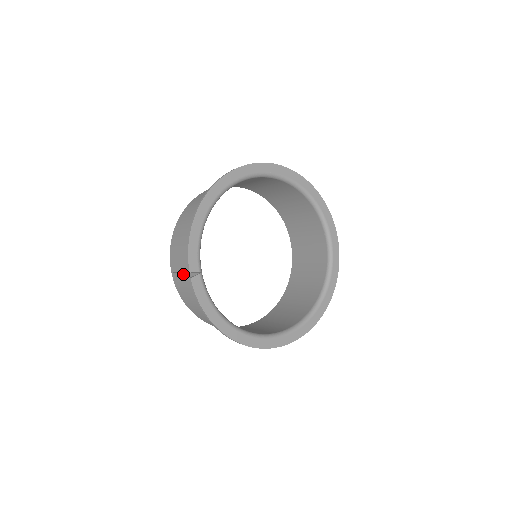
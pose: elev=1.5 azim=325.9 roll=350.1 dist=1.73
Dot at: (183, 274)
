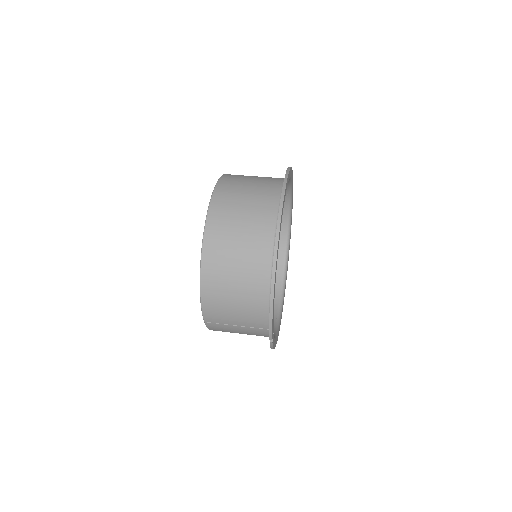
Dot at: (233, 326)
